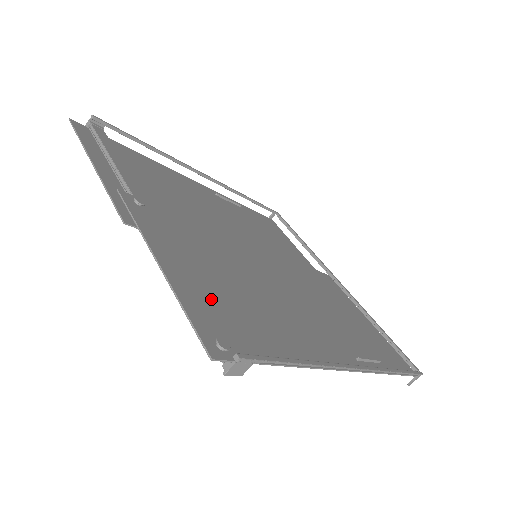
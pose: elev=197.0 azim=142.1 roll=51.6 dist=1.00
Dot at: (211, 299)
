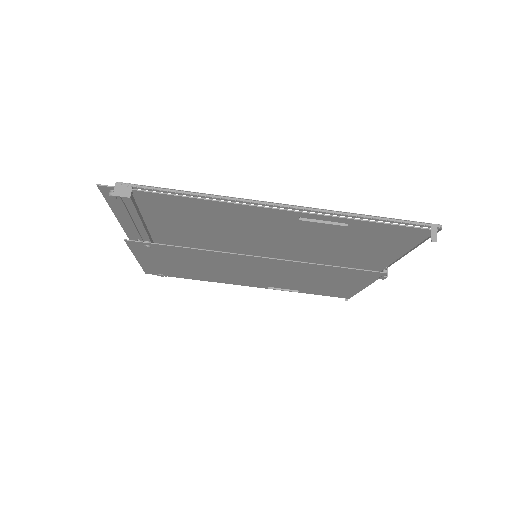
Dot at: (141, 211)
